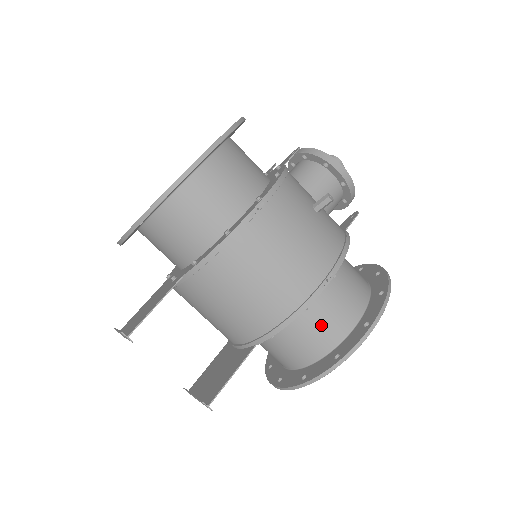
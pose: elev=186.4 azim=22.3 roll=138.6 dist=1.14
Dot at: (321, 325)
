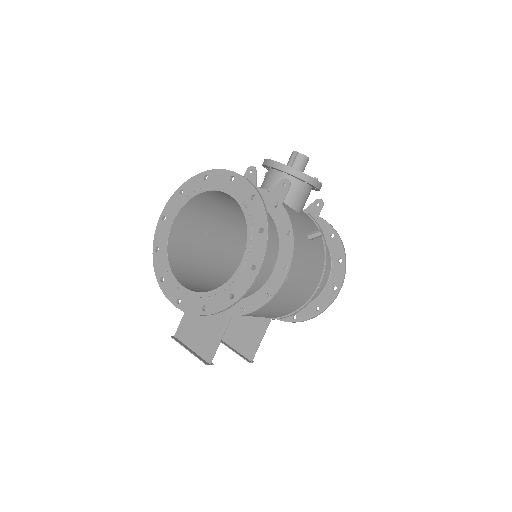
Dot at: occluded
